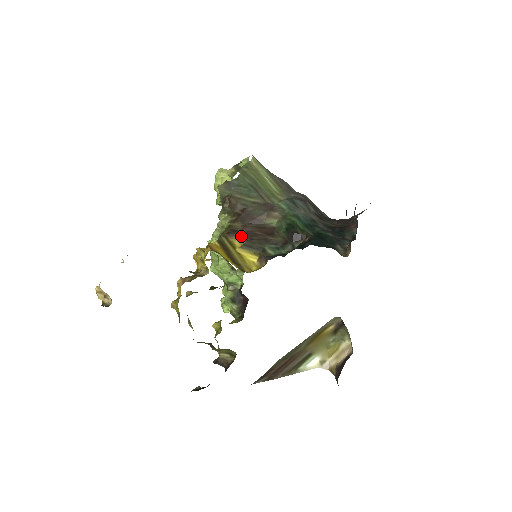
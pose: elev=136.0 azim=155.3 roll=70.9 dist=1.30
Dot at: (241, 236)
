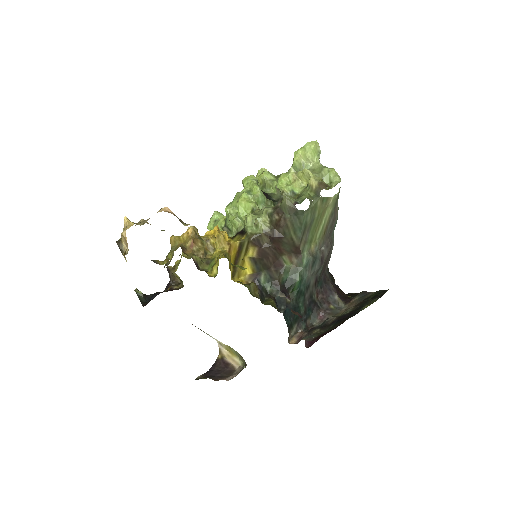
Dot at: (258, 250)
